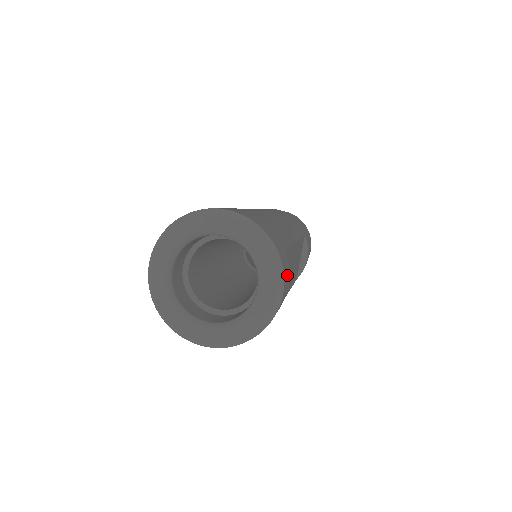
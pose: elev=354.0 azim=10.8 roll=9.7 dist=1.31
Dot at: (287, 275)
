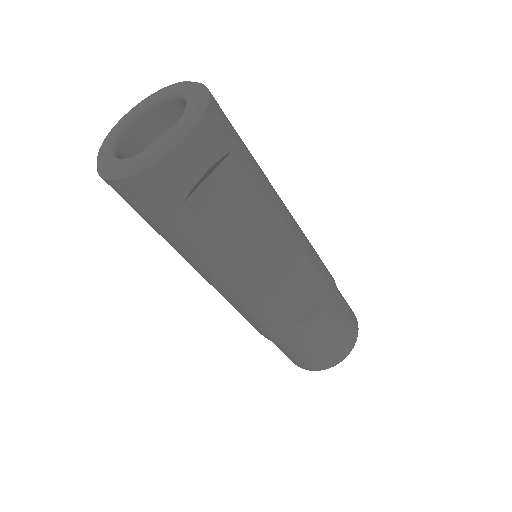
Dot at: (209, 149)
